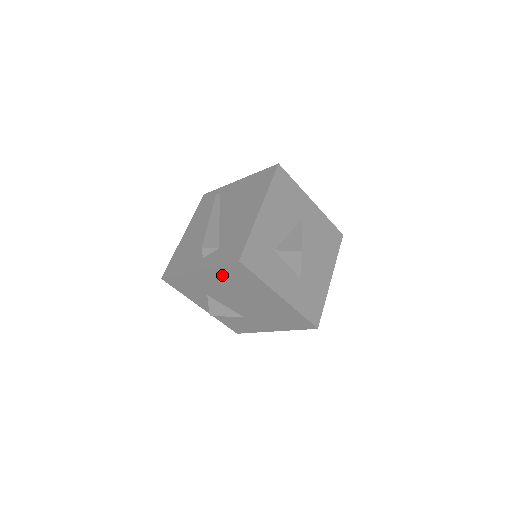
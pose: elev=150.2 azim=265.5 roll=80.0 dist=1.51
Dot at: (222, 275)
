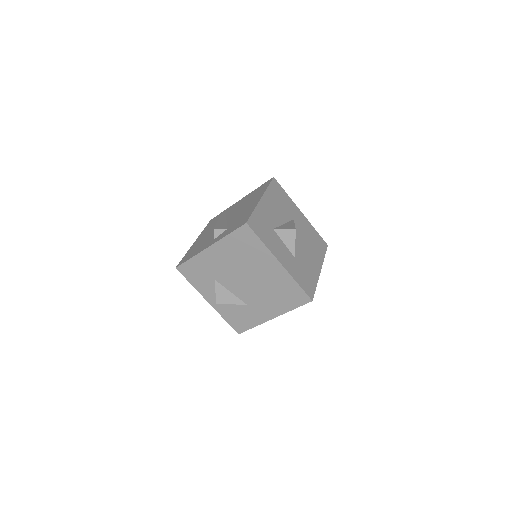
Dot at: (231, 246)
